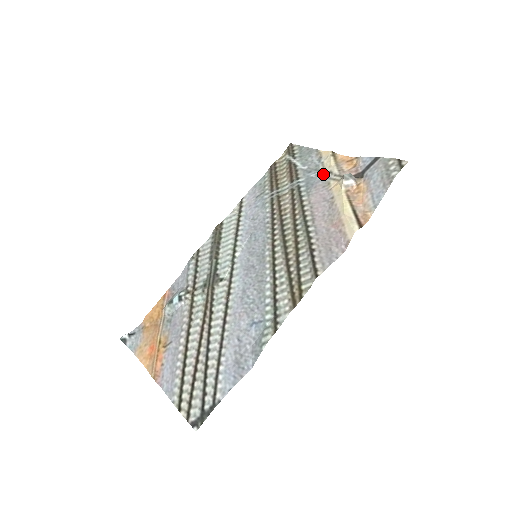
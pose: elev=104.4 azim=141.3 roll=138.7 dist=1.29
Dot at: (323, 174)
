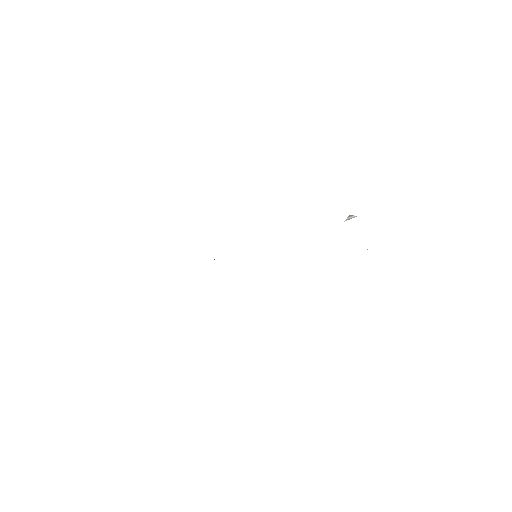
Dot at: occluded
